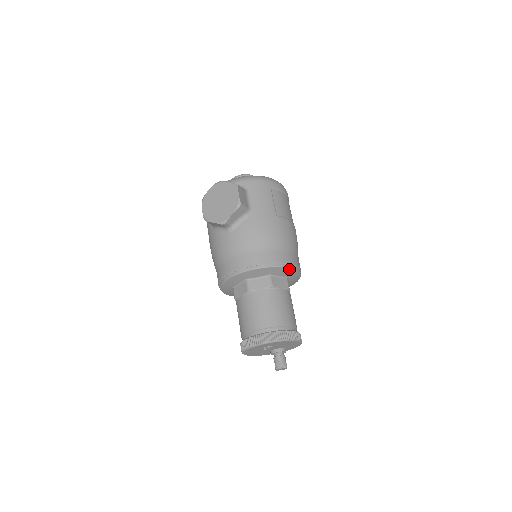
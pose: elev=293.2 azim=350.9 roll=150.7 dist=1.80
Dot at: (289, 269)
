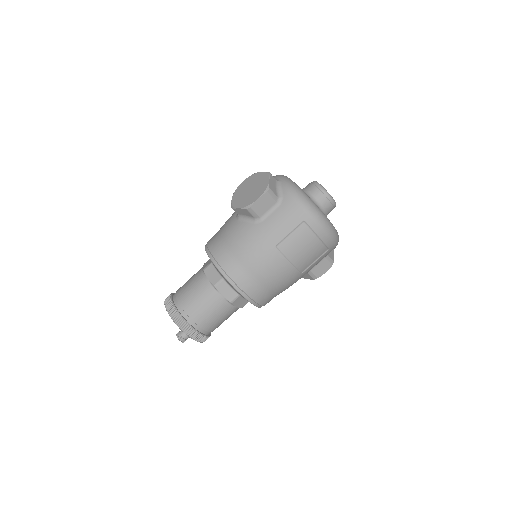
Dot at: (238, 291)
